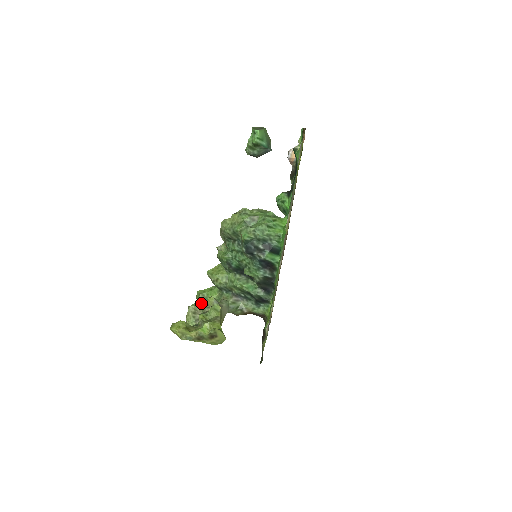
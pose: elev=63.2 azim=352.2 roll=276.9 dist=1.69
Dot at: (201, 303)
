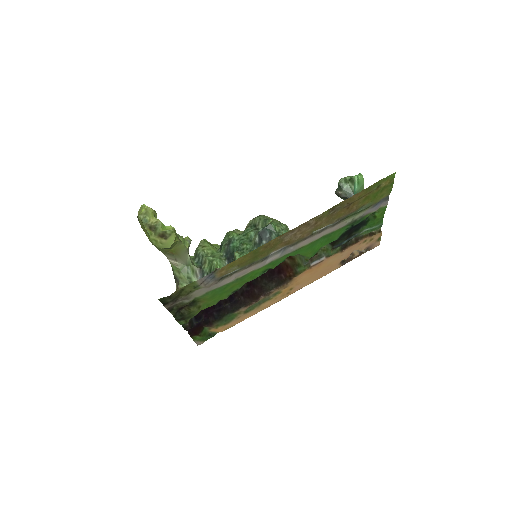
Dot at: (178, 234)
